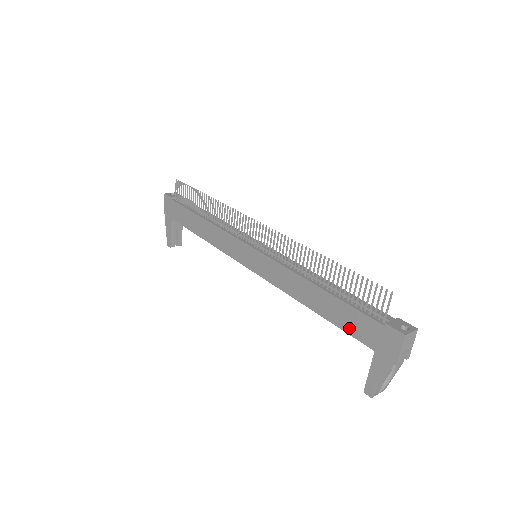
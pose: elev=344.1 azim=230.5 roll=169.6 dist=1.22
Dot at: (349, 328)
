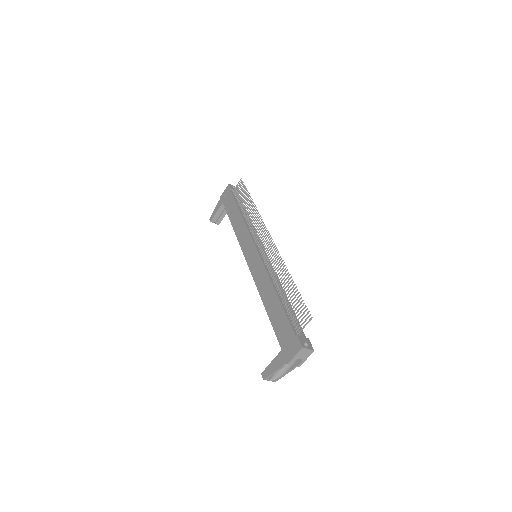
Dot at: (277, 328)
